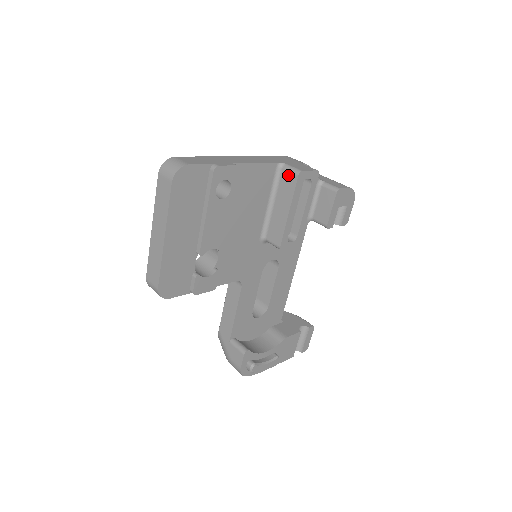
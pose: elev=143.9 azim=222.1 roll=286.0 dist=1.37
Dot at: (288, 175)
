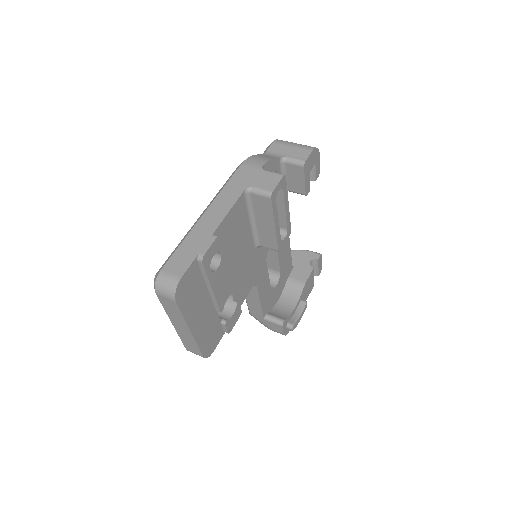
Dot at: (259, 198)
